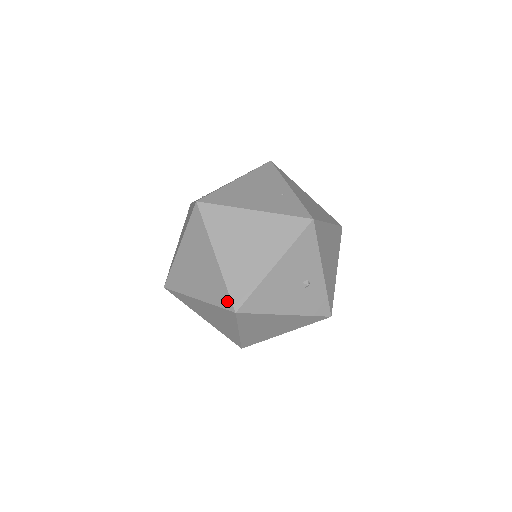
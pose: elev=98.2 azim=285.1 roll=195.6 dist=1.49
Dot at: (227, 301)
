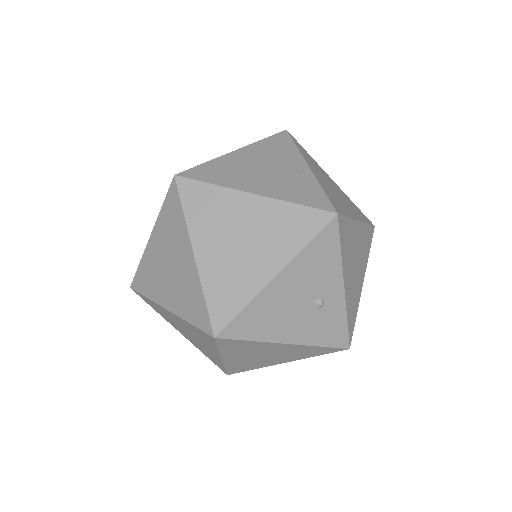
Dot at: (204, 319)
